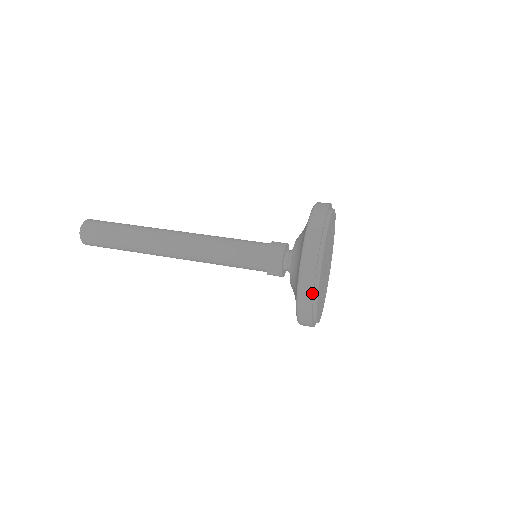
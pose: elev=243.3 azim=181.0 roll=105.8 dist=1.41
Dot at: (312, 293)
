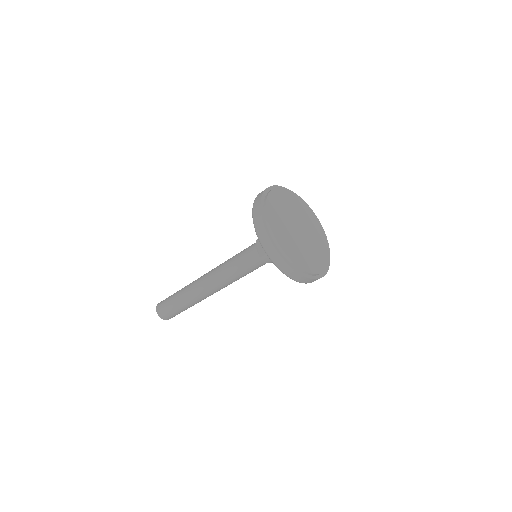
Dot at: (261, 216)
